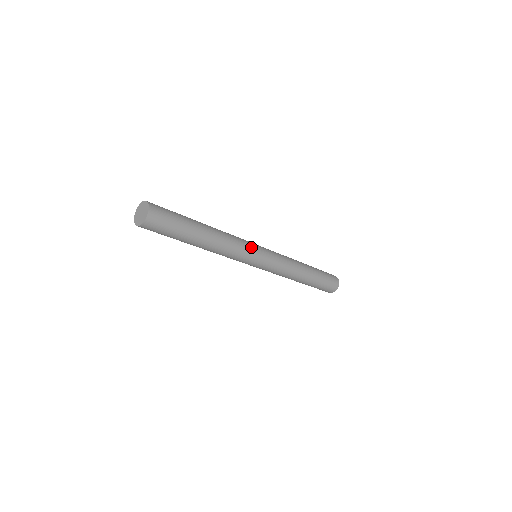
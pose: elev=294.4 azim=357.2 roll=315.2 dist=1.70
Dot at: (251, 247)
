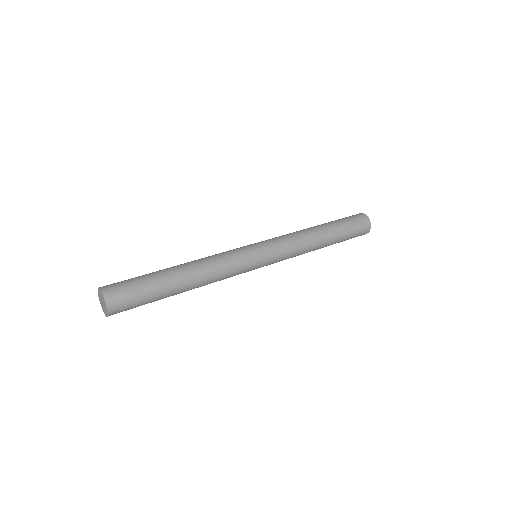
Dot at: (245, 265)
